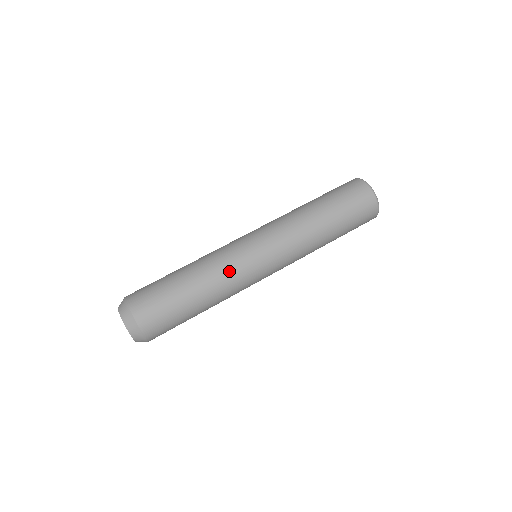
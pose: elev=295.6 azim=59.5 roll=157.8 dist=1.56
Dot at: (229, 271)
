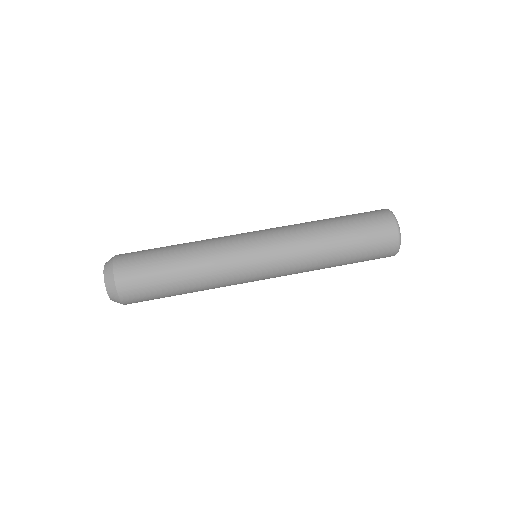
Dot at: (223, 276)
